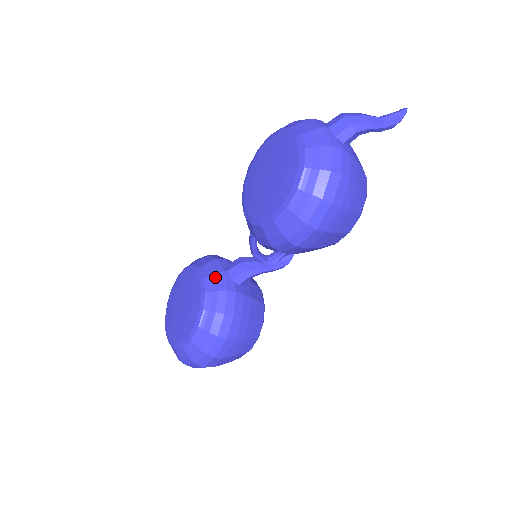
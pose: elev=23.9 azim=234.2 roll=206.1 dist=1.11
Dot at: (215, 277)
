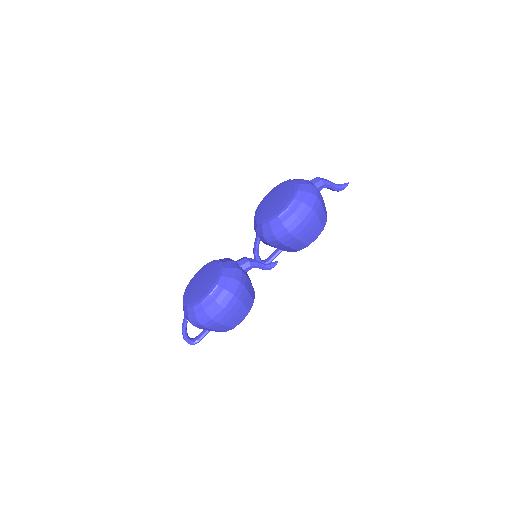
Dot at: (229, 262)
